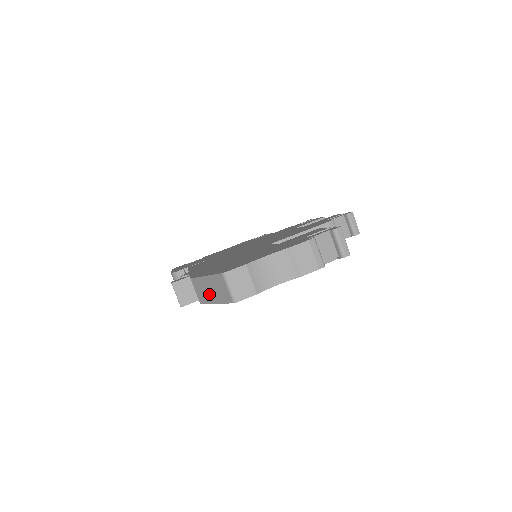
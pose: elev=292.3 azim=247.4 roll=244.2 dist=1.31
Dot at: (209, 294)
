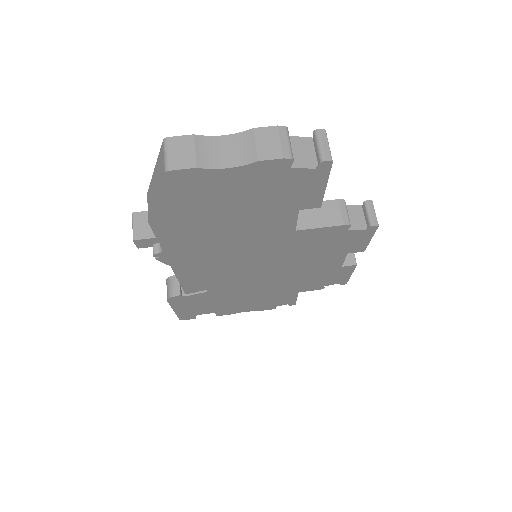
Dot at: (154, 192)
